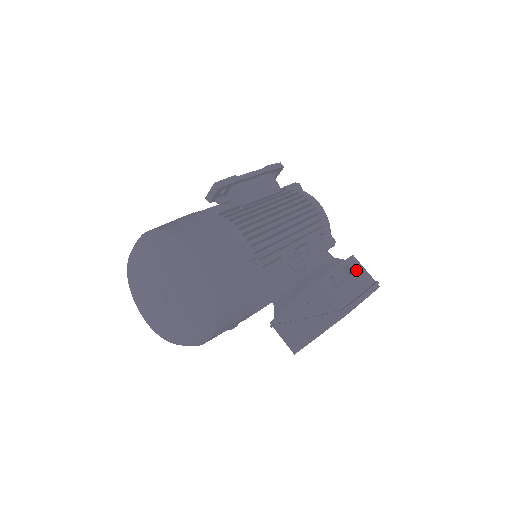
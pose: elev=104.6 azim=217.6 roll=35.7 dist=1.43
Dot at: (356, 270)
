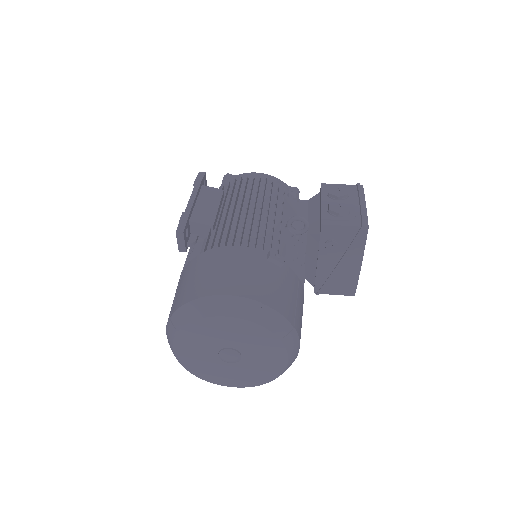
Dot at: (337, 190)
